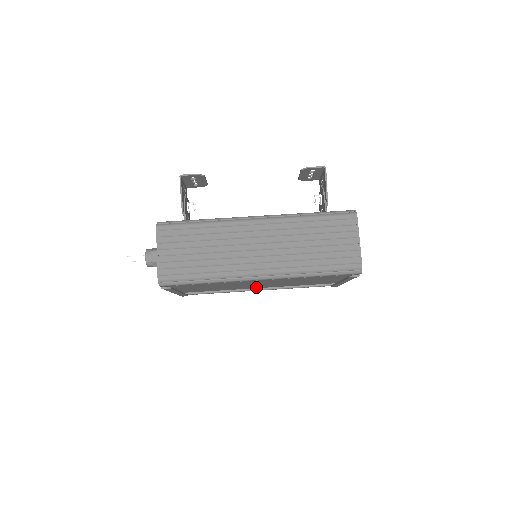
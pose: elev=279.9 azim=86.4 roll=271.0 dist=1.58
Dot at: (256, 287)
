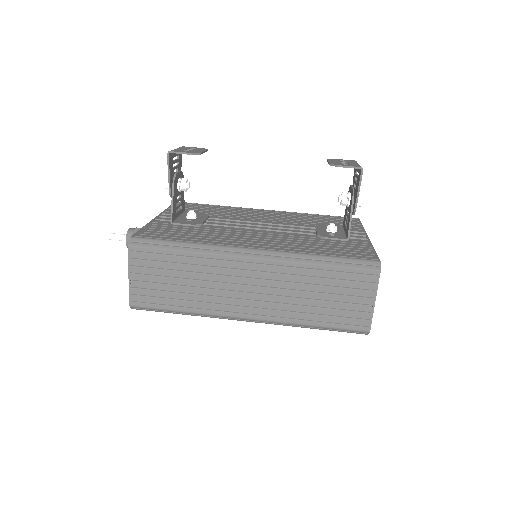
Dot at: occluded
